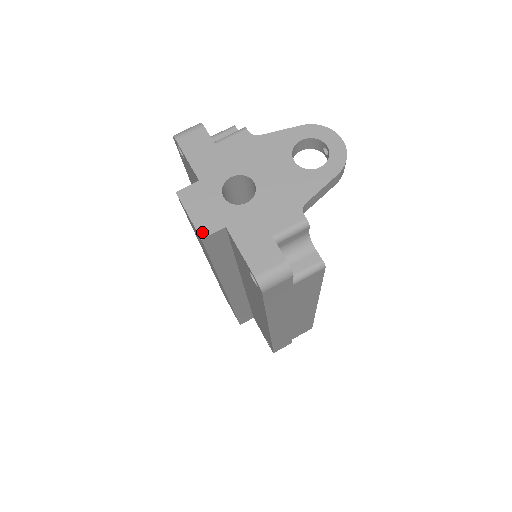
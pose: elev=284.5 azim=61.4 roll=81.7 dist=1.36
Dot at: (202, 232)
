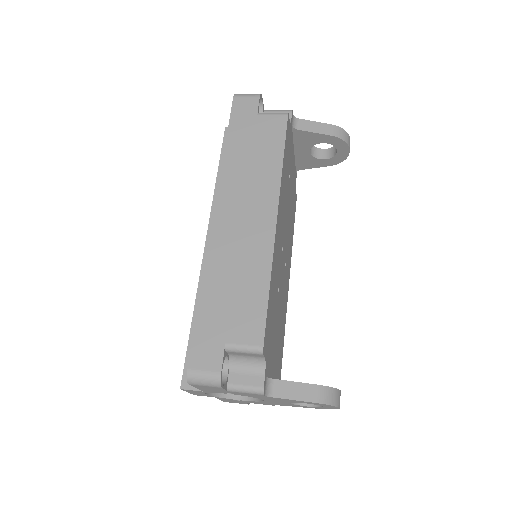
Dot at: occluded
